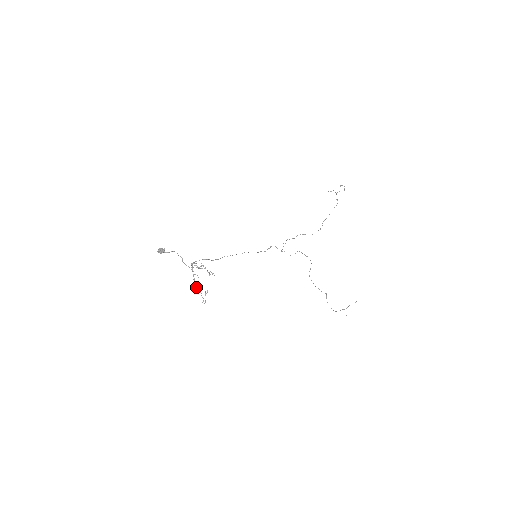
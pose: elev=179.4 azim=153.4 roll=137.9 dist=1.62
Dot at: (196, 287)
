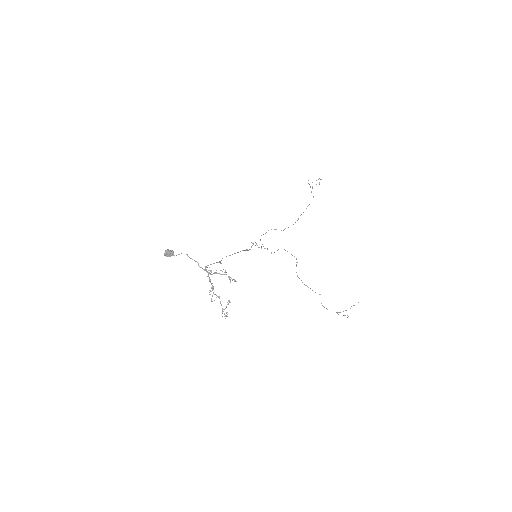
Dot at: (216, 297)
